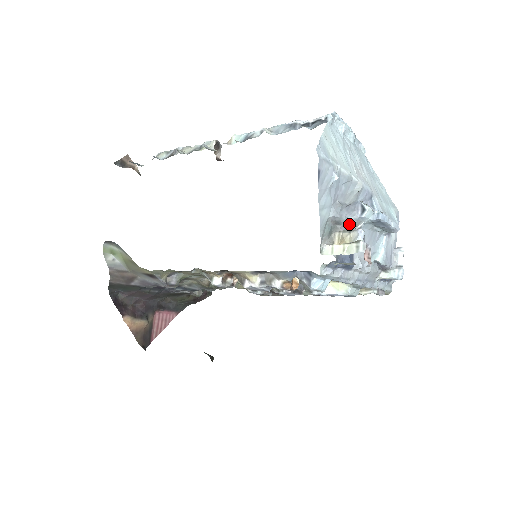
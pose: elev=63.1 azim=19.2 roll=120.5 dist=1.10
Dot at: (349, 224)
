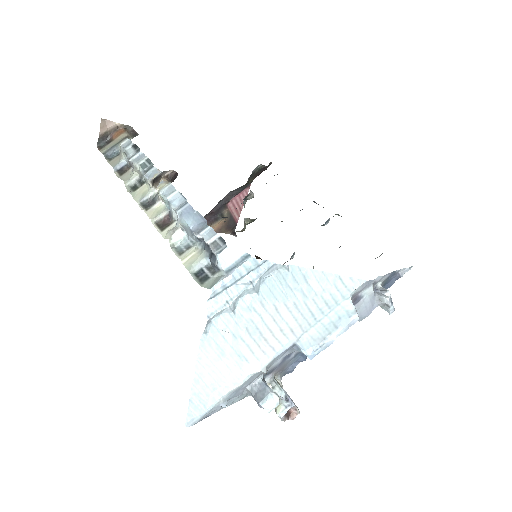
Dot at: occluded
